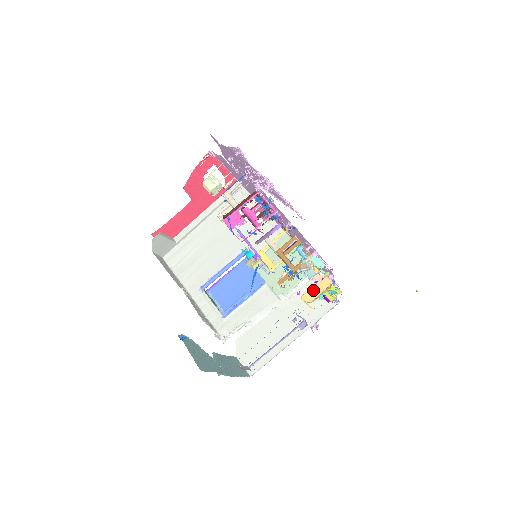
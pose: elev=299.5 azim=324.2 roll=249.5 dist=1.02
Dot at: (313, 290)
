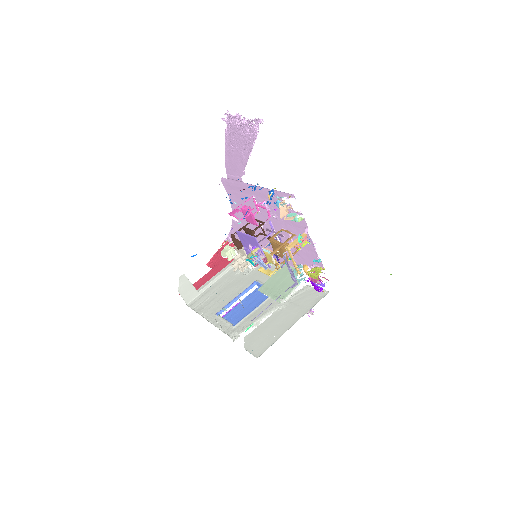
Dot at: (294, 241)
